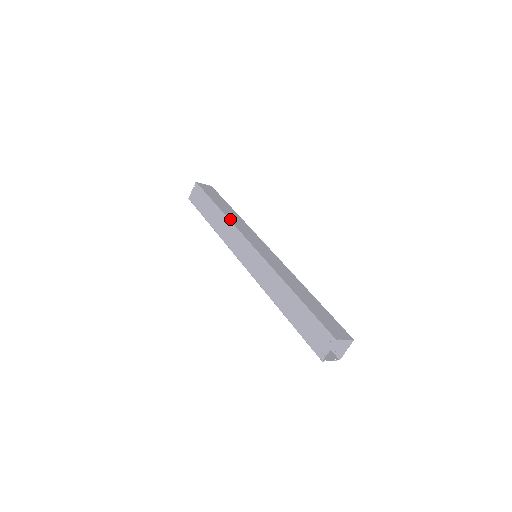
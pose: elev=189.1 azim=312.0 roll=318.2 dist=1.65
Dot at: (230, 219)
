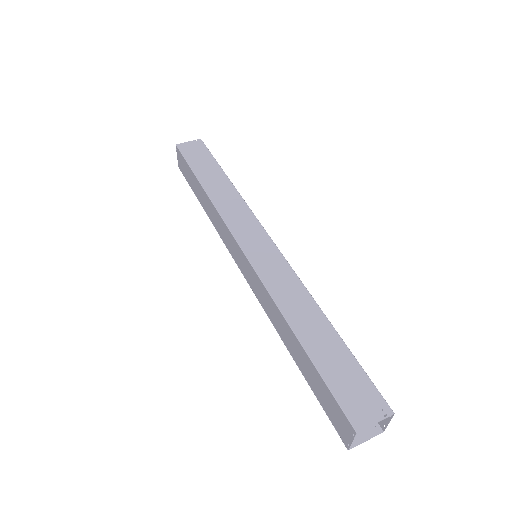
Dot at: occluded
